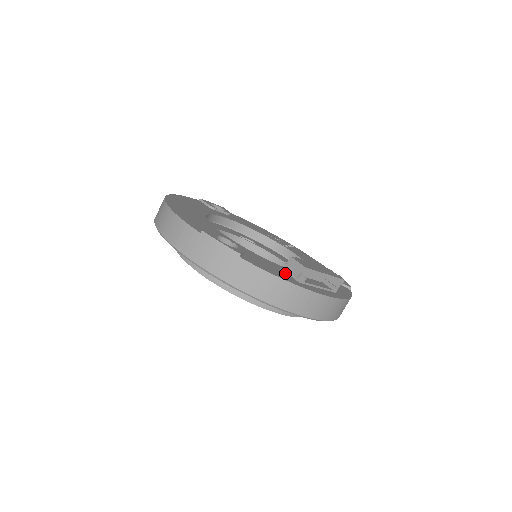
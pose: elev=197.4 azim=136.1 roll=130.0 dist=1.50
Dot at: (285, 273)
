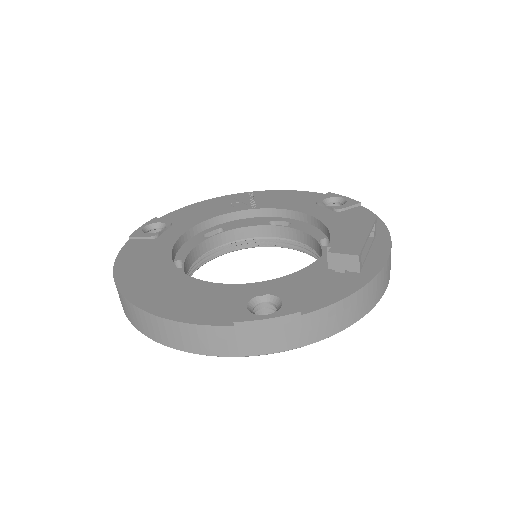
Dot at: (336, 274)
